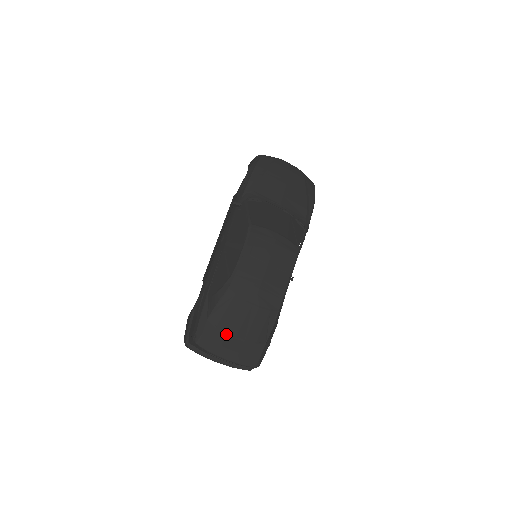
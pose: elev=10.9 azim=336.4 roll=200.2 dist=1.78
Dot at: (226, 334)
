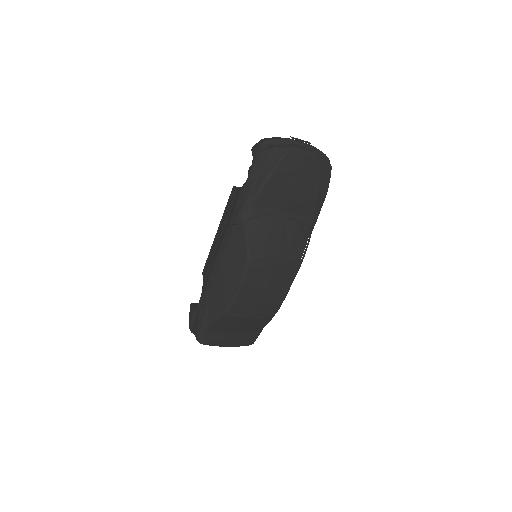
Dot at: (225, 333)
